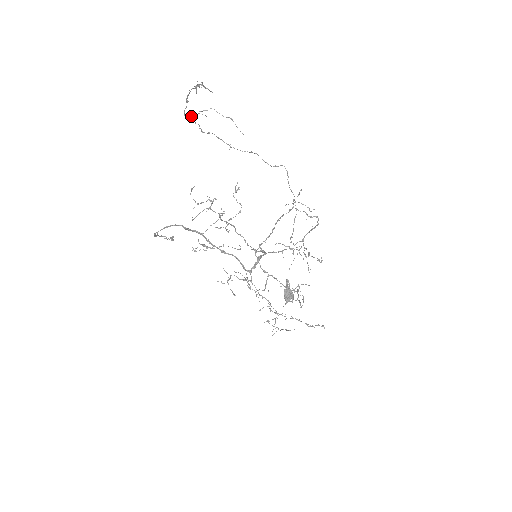
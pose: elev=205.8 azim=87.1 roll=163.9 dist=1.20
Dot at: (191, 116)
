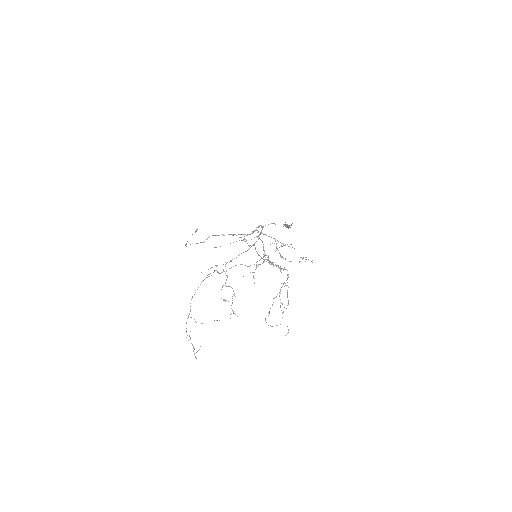
Dot at: (190, 317)
